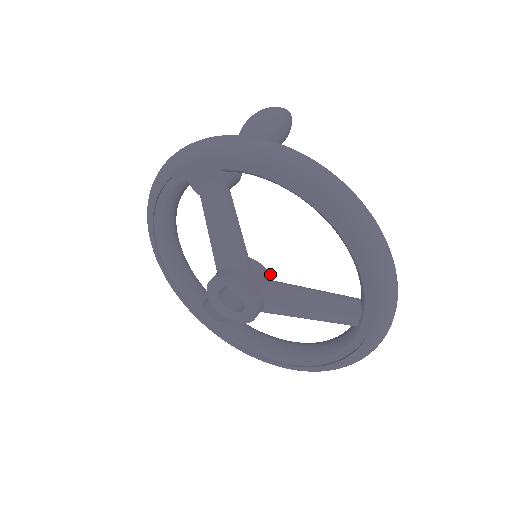
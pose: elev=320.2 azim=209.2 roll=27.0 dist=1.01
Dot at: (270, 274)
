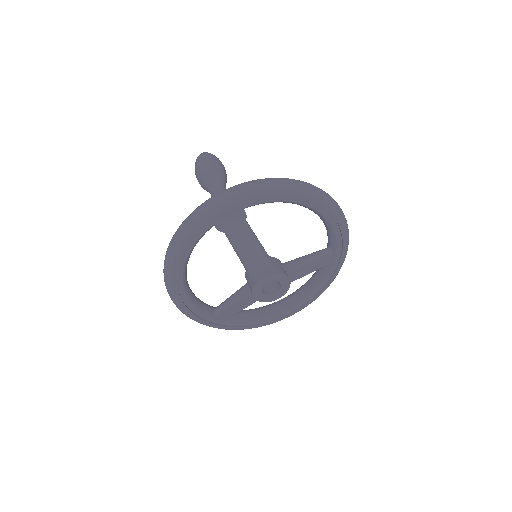
Dot at: (279, 260)
